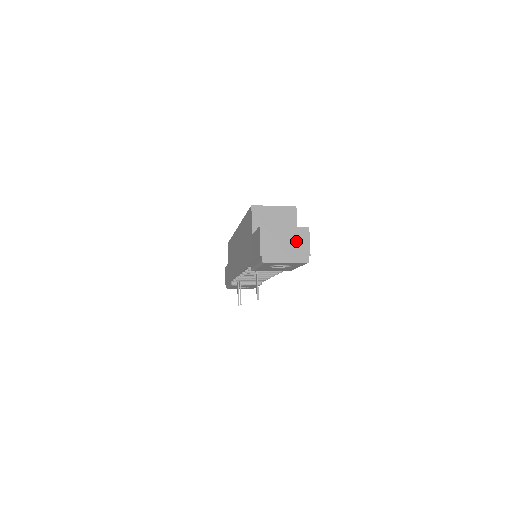
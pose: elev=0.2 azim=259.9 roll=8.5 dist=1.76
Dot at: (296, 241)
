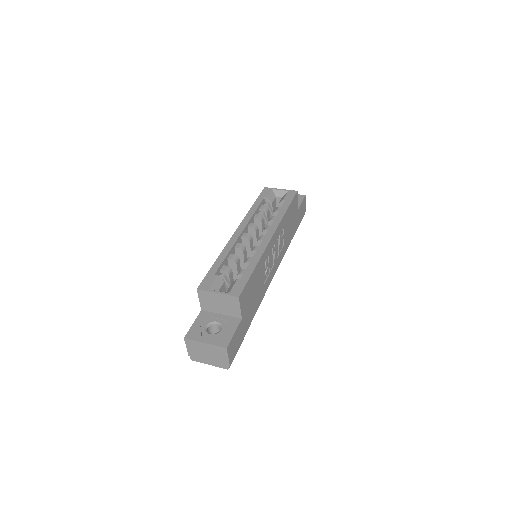
Dot at: (216, 354)
